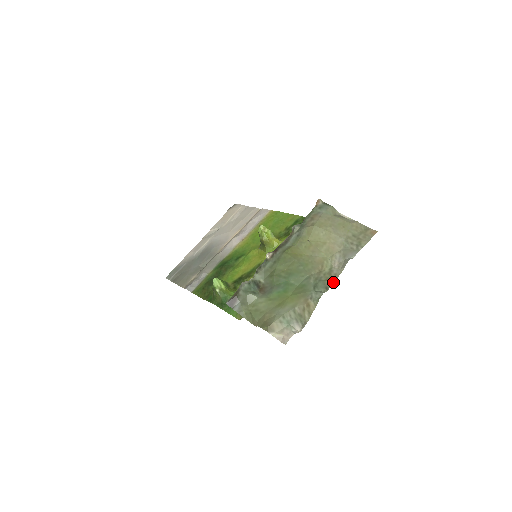
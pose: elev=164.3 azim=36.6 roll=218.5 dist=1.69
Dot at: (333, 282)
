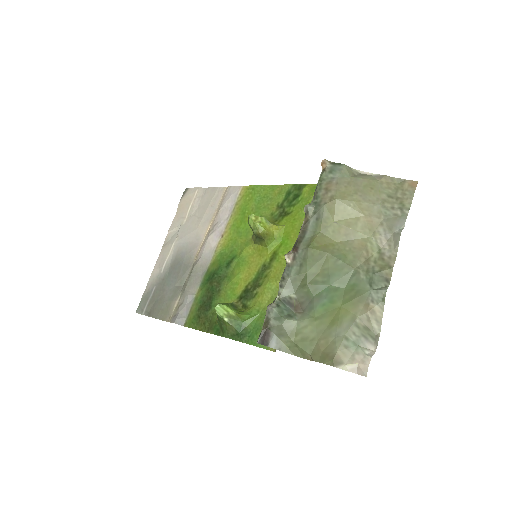
Dot at: (392, 269)
